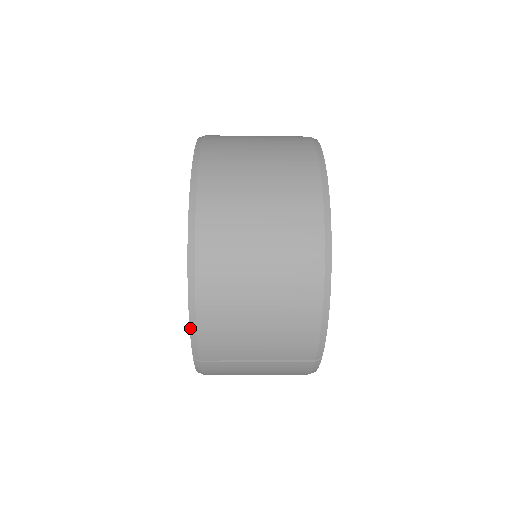
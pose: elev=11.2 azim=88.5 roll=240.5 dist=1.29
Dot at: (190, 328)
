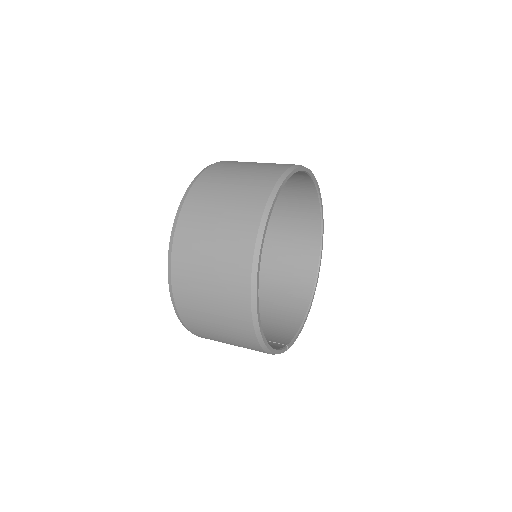
Dot at: occluded
